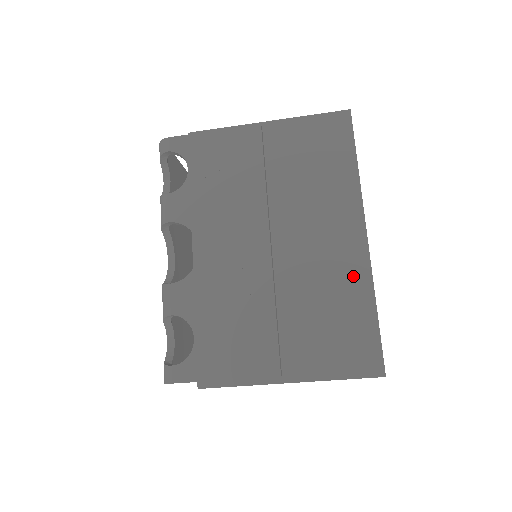
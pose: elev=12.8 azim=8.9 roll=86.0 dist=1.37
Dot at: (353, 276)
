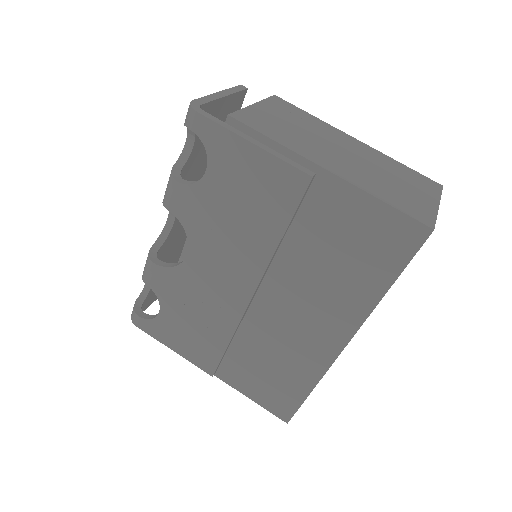
Dot at: (310, 362)
